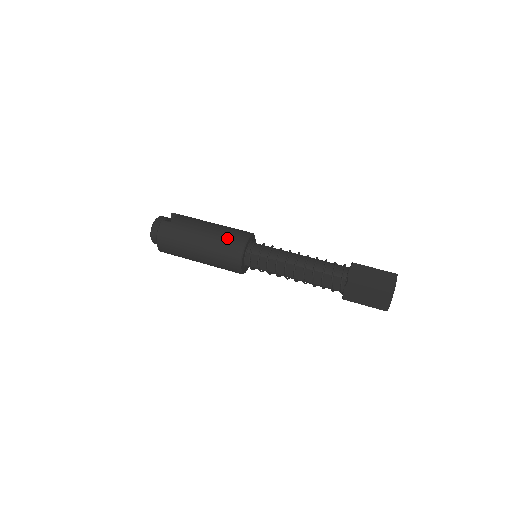
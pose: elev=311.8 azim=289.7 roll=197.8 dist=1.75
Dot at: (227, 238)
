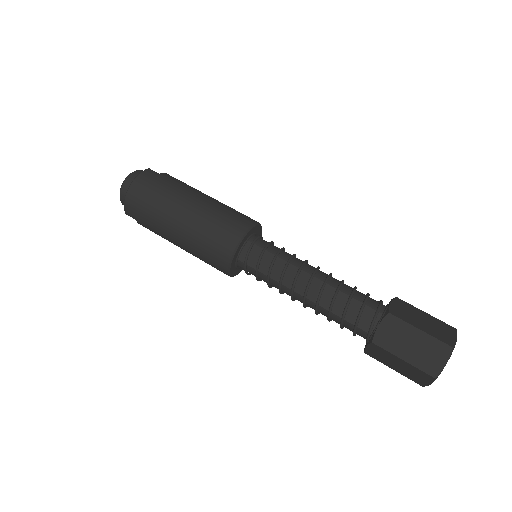
Dot at: (230, 212)
